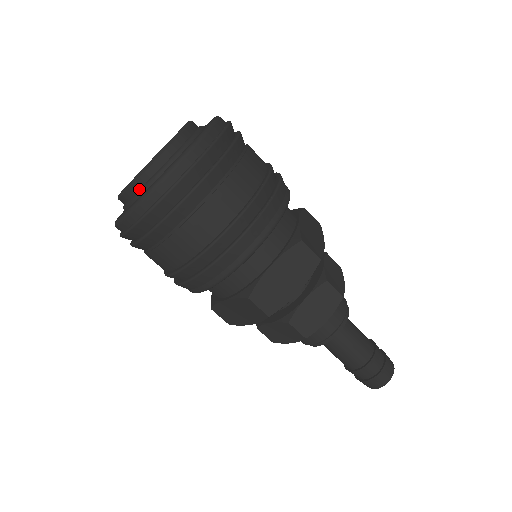
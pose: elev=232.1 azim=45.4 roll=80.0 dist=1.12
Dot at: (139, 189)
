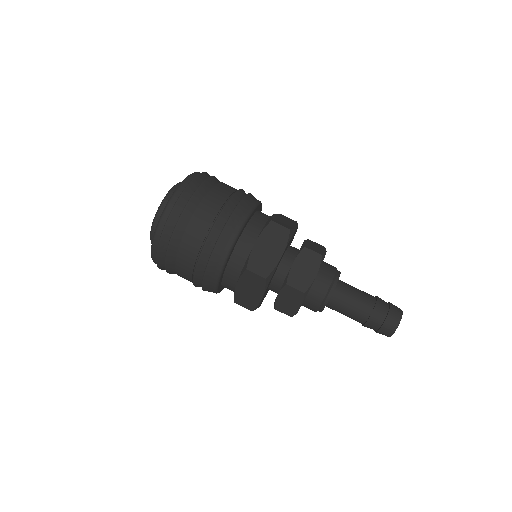
Dot at: occluded
